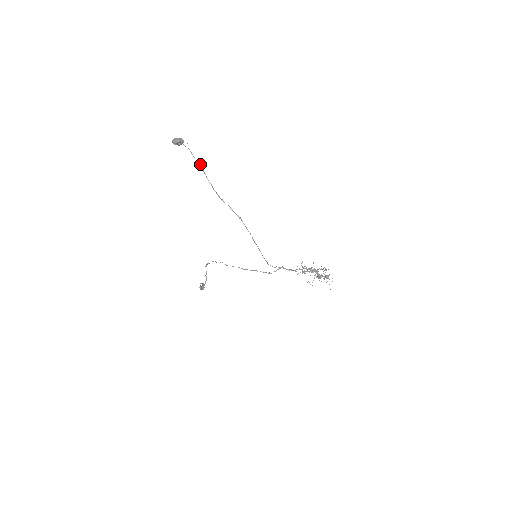
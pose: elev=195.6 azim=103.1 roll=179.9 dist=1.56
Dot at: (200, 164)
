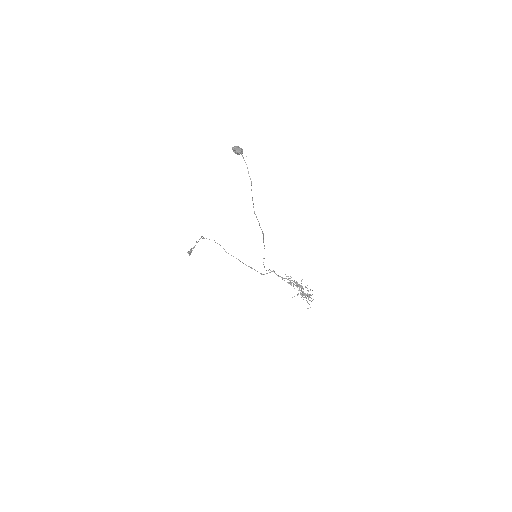
Dot at: occluded
